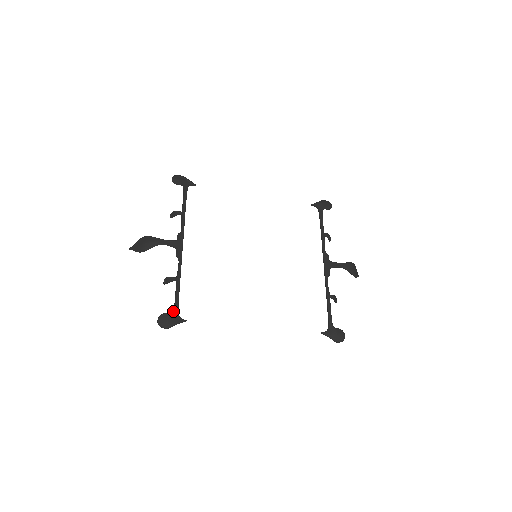
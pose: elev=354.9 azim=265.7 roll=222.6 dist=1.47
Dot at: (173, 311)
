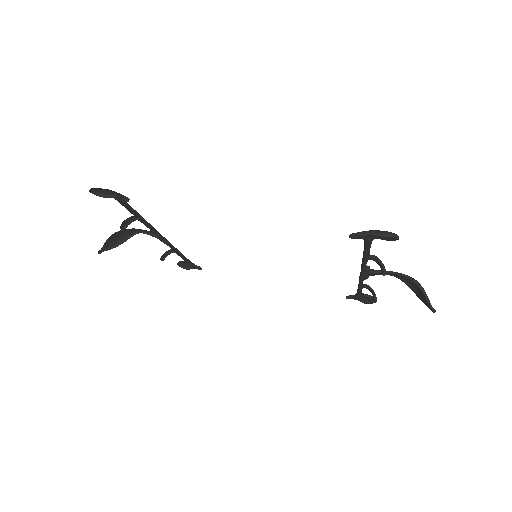
Dot at: occluded
